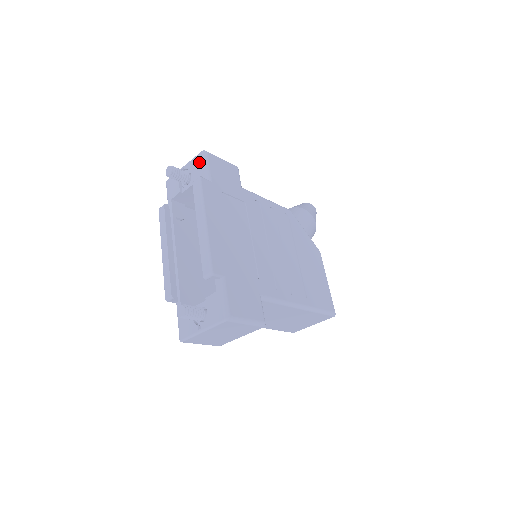
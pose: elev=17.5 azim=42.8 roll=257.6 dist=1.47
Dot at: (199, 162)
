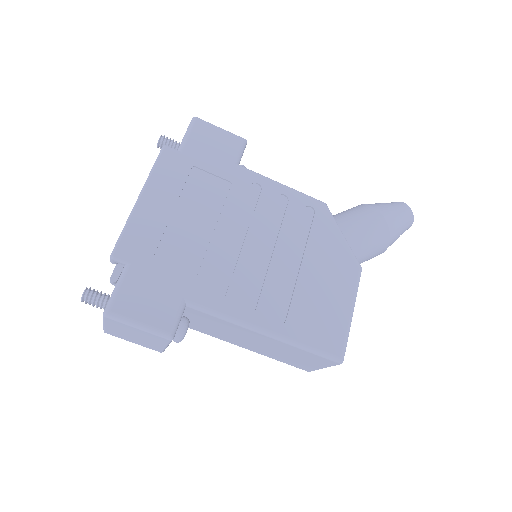
Dot at: occluded
